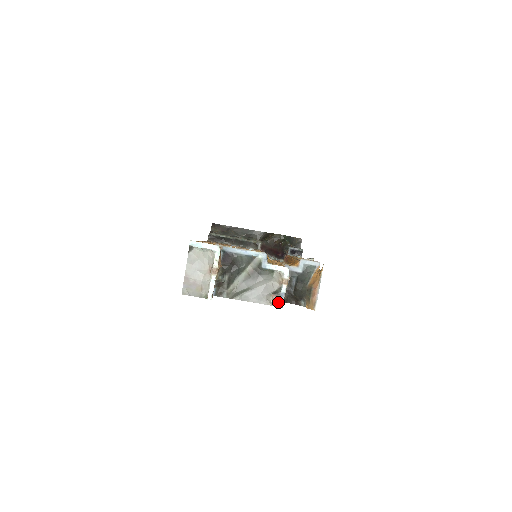
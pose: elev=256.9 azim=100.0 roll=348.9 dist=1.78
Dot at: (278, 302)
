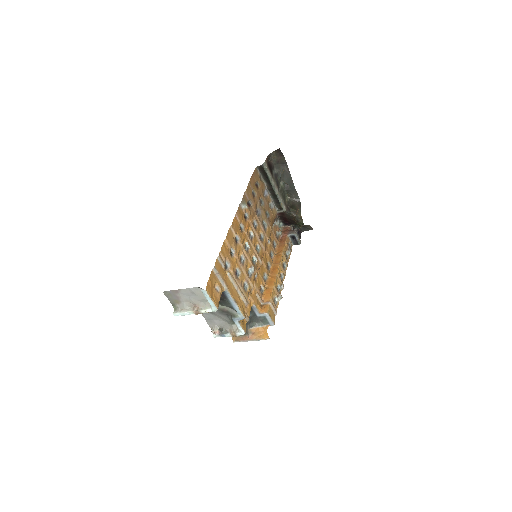
Dot at: occluded
